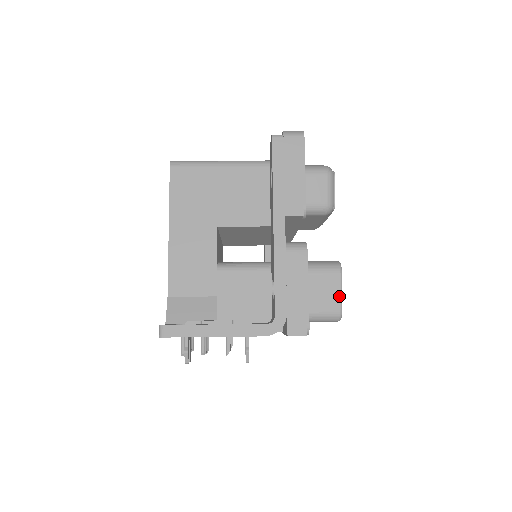
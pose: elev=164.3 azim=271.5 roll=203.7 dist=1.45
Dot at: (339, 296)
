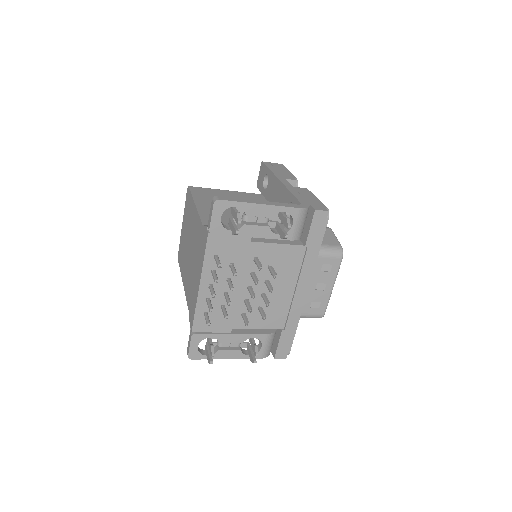
Dot at: (336, 239)
